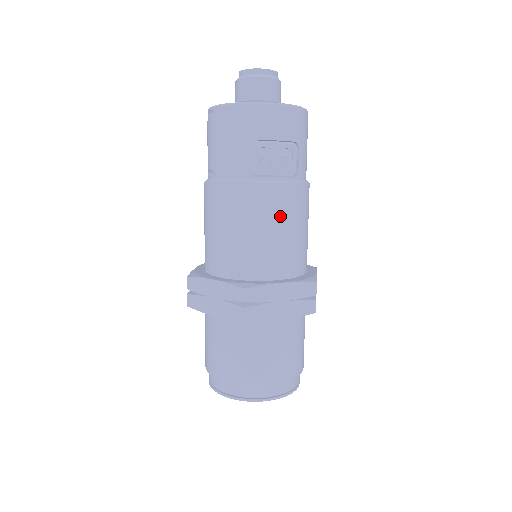
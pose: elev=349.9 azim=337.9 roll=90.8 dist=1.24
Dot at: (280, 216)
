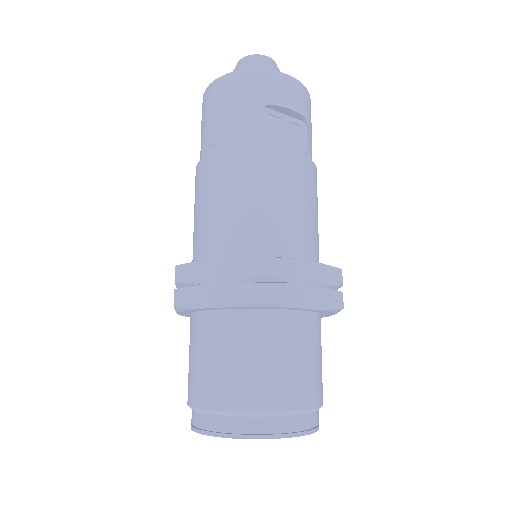
Dot at: (297, 187)
